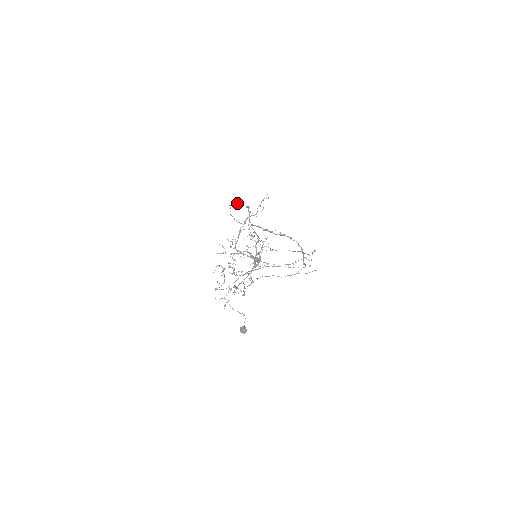
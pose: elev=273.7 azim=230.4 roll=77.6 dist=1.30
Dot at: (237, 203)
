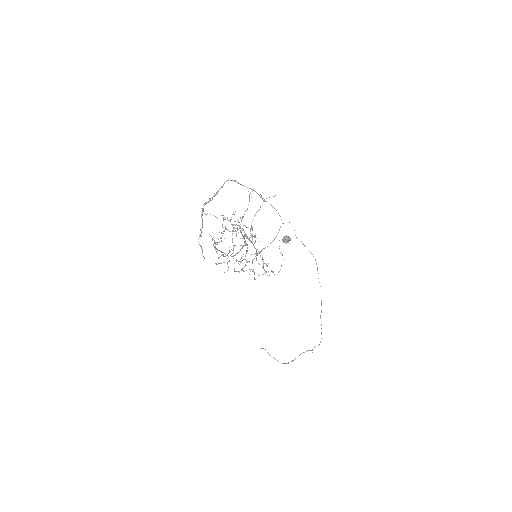
Dot at: occluded
